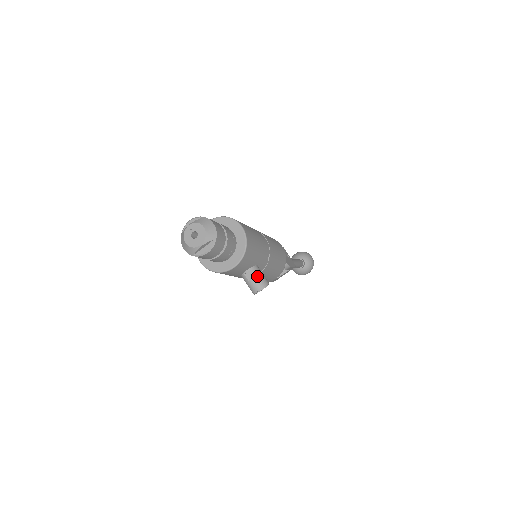
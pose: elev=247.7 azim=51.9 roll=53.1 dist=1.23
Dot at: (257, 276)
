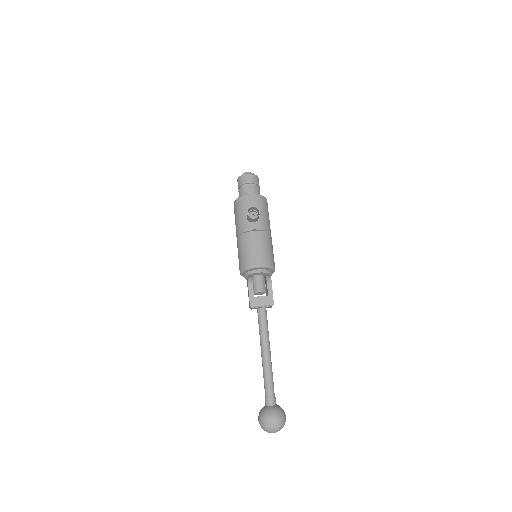
Dot at: (256, 210)
